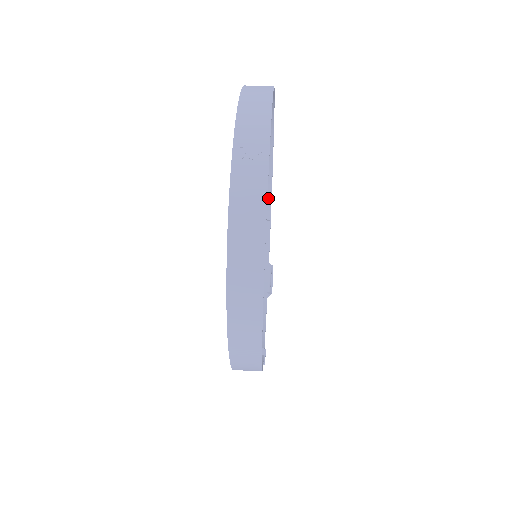
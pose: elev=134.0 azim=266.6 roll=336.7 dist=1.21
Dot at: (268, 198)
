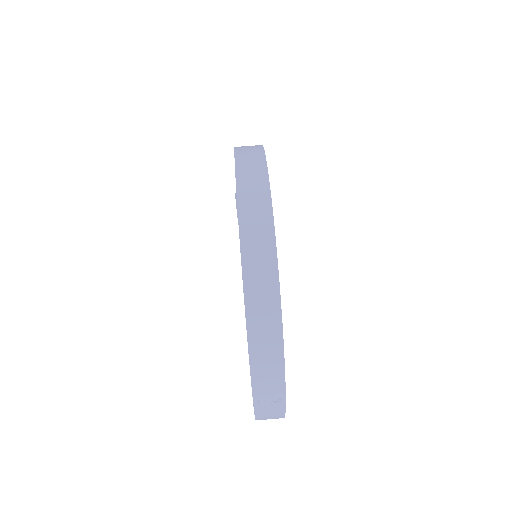
Dot at: occluded
